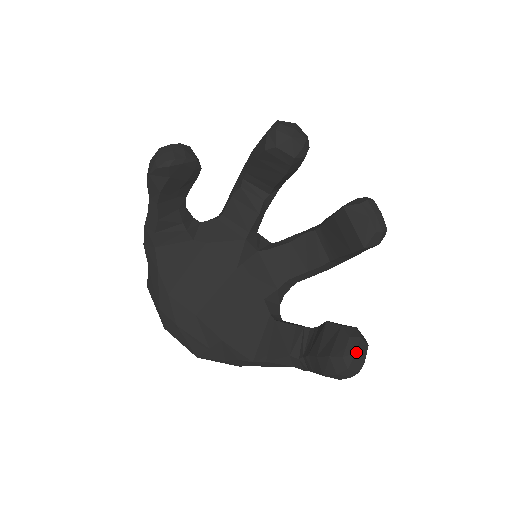
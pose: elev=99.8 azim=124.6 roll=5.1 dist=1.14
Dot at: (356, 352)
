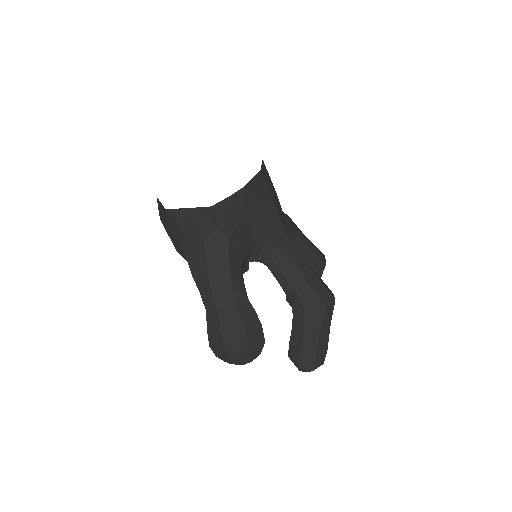
Dot at: occluded
